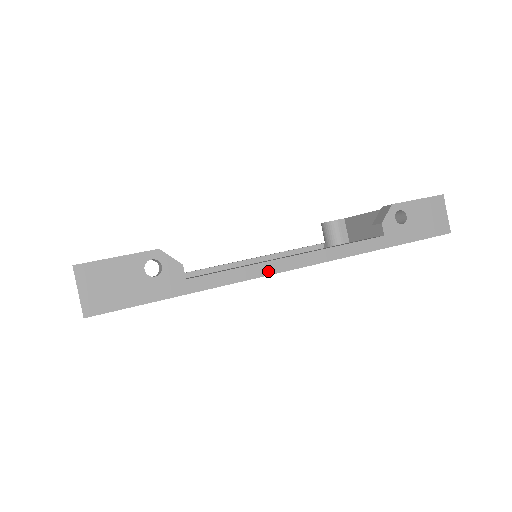
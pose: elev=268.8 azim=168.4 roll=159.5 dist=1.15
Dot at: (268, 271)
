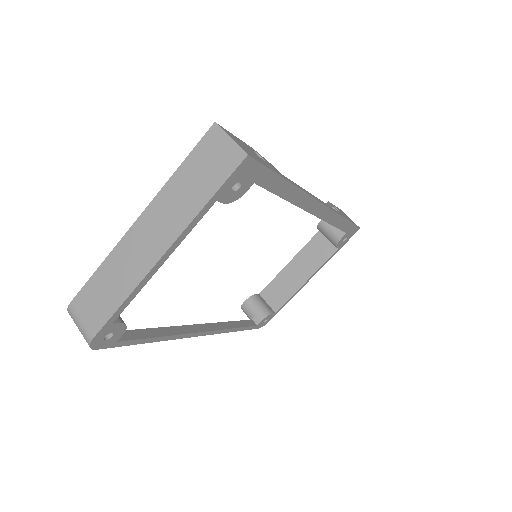
Dot at: (313, 196)
